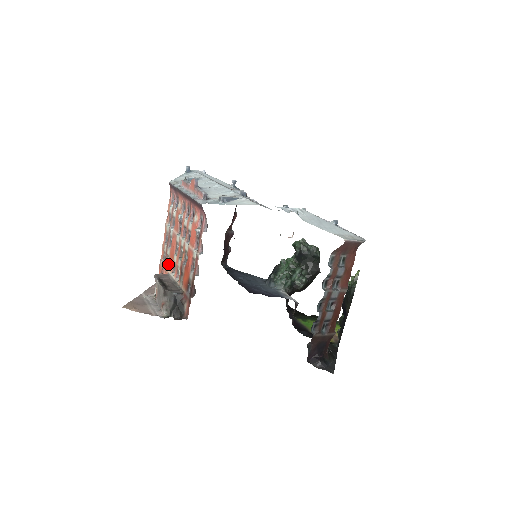
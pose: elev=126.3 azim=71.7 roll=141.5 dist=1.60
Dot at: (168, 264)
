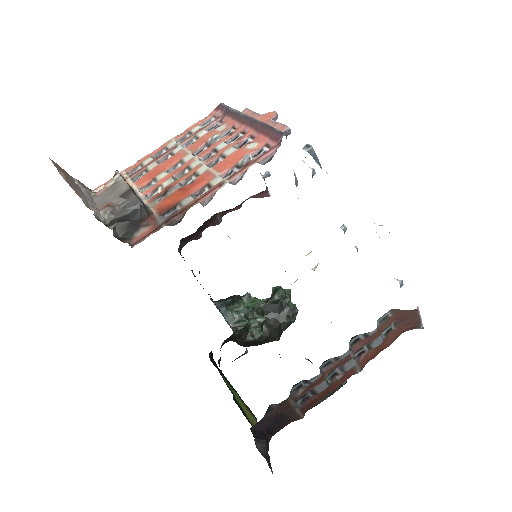
Dot at: (136, 179)
